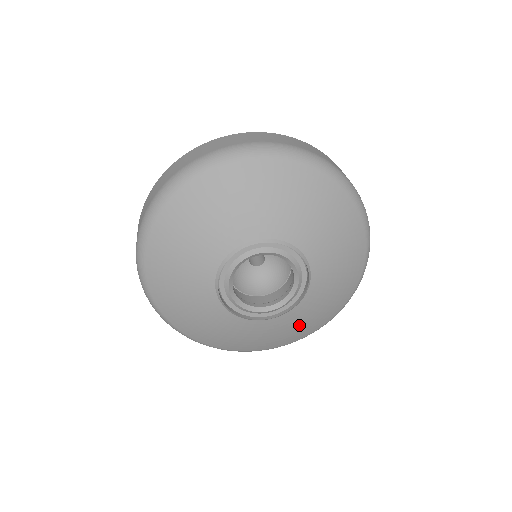
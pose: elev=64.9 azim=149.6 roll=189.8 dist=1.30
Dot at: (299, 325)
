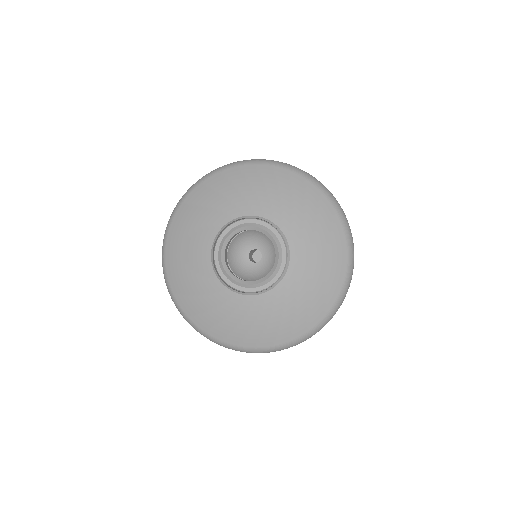
Dot at: (255, 322)
